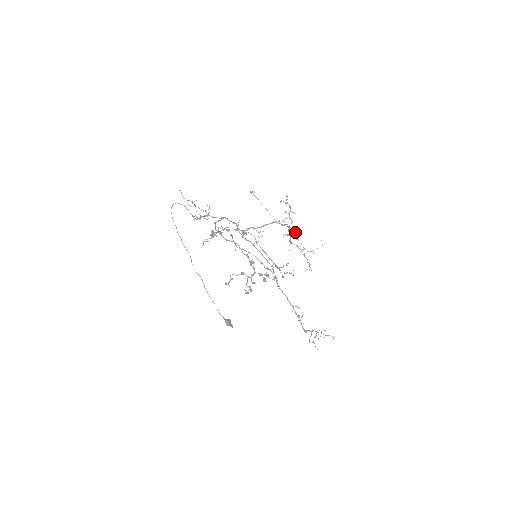
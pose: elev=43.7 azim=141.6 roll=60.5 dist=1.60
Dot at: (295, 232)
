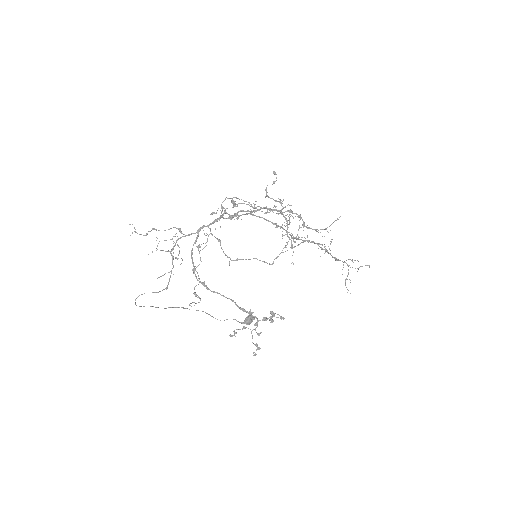
Dot at: occluded
